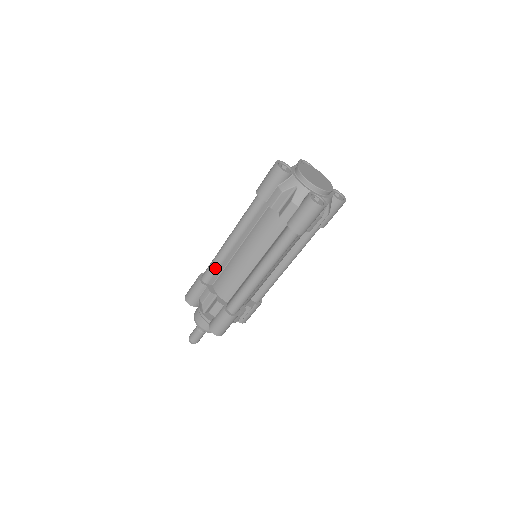
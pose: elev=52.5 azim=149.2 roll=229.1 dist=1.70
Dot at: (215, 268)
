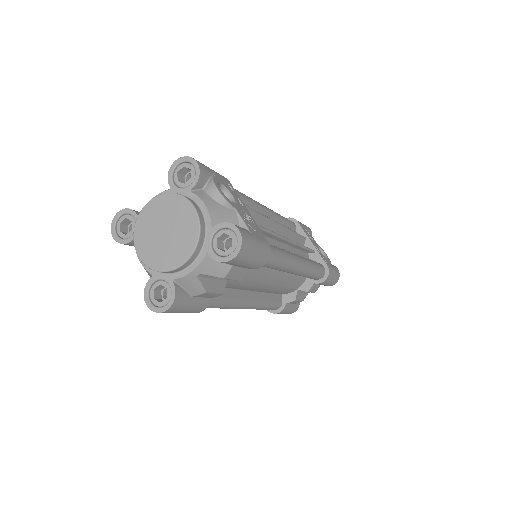
Dot at: occluded
